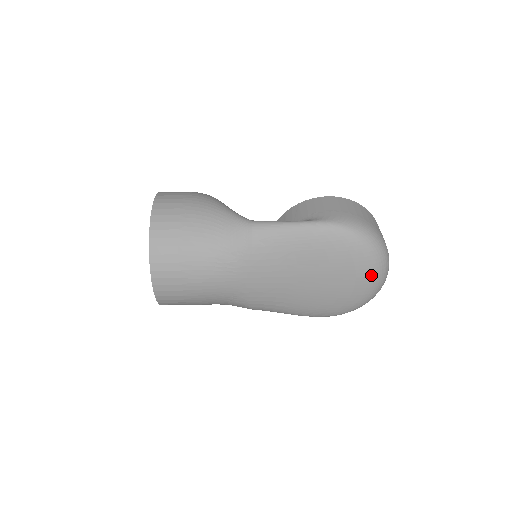
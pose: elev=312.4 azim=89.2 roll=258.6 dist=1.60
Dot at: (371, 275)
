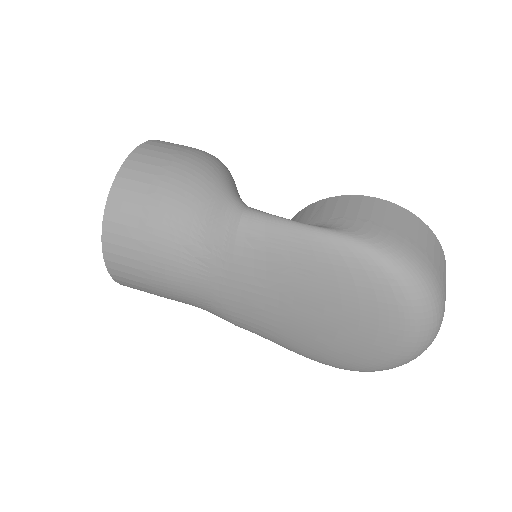
Dot at: (403, 334)
